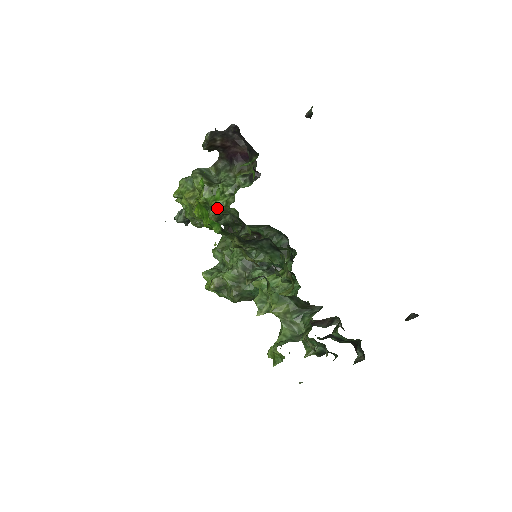
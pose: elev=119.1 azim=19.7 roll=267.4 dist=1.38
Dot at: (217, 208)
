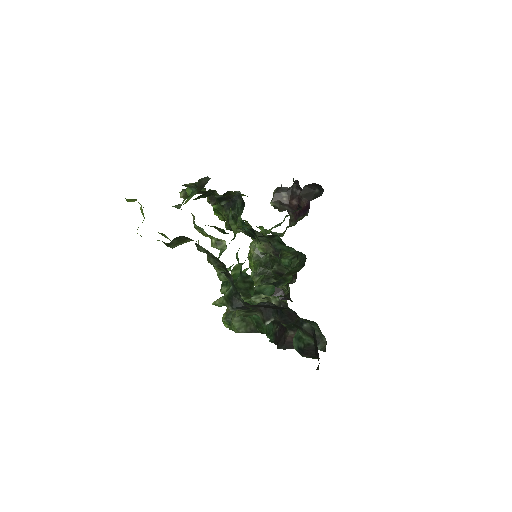
Dot at: occluded
